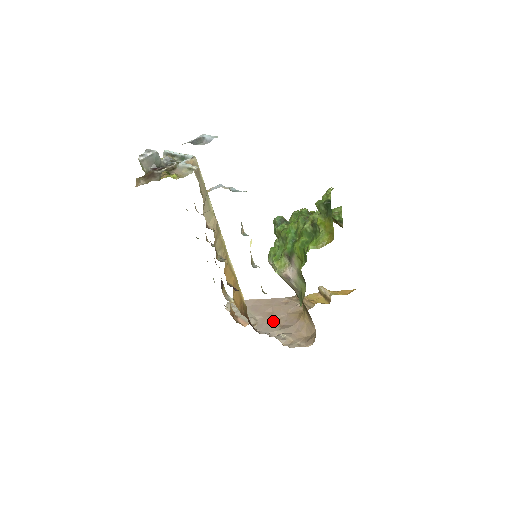
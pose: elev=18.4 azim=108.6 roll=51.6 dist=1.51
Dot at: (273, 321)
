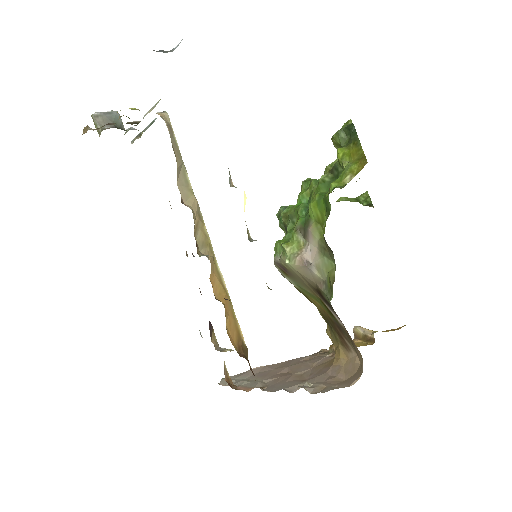
Dot at: (291, 378)
